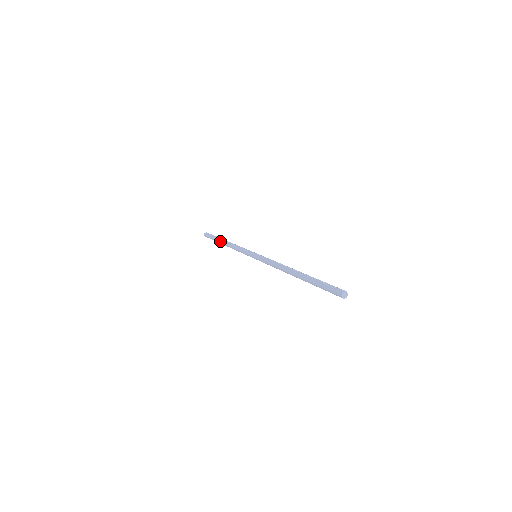
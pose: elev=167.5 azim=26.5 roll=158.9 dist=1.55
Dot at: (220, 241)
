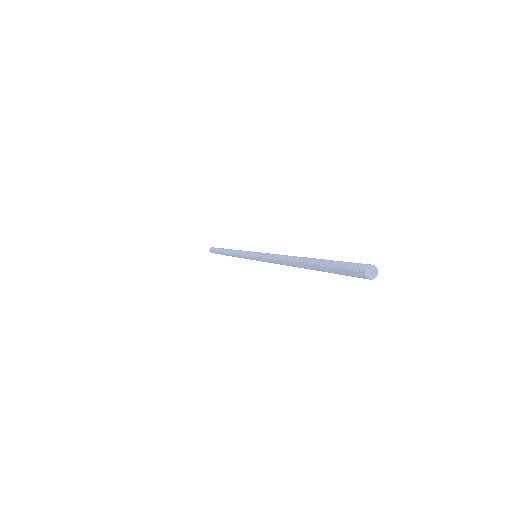
Dot at: occluded
